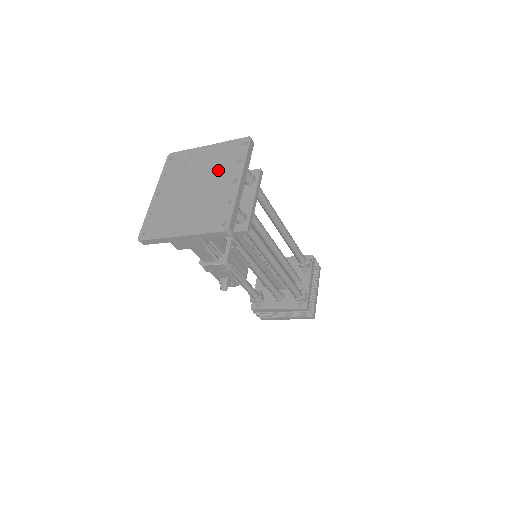
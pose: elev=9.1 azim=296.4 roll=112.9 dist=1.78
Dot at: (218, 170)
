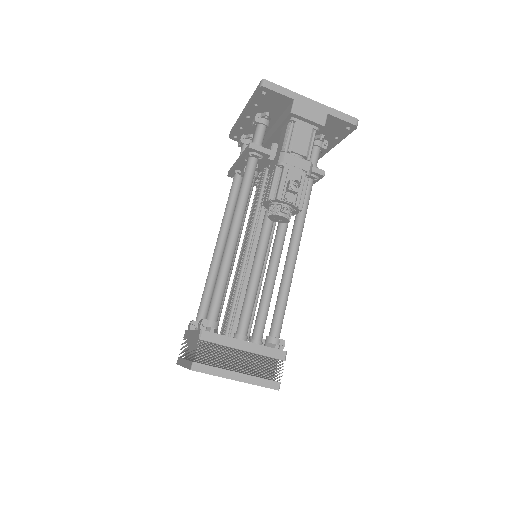
Dot at: occluded
